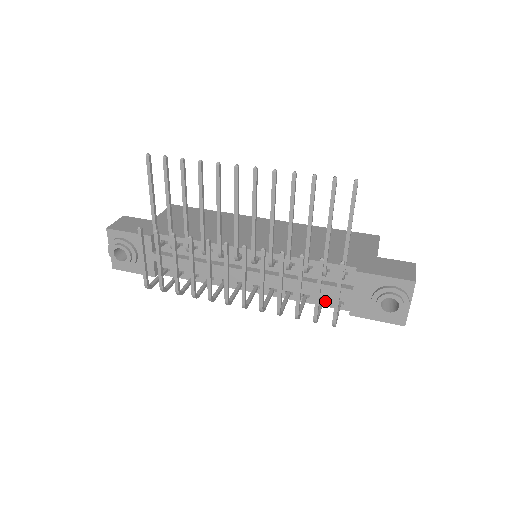
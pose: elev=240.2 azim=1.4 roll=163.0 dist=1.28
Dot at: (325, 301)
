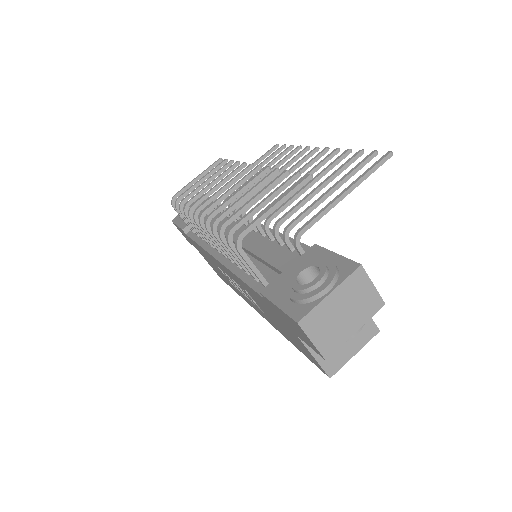
Dot at: (257, 282)
